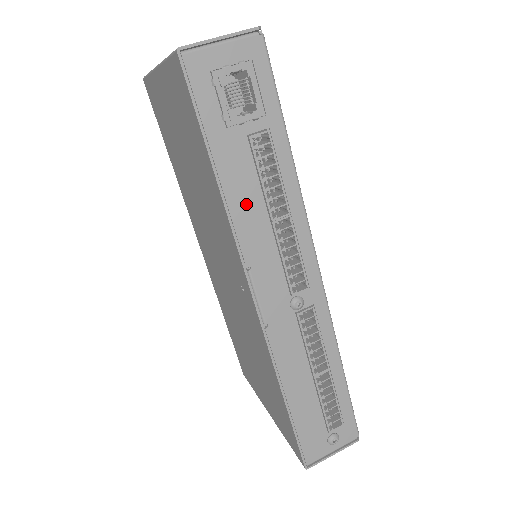
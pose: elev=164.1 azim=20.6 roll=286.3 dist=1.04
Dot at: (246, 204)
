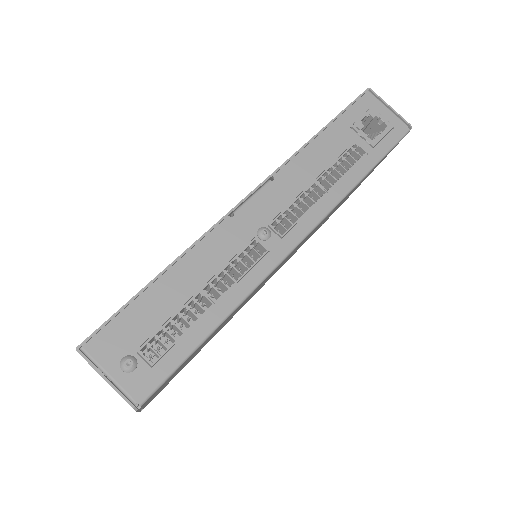
Dot at: (315, 158)
